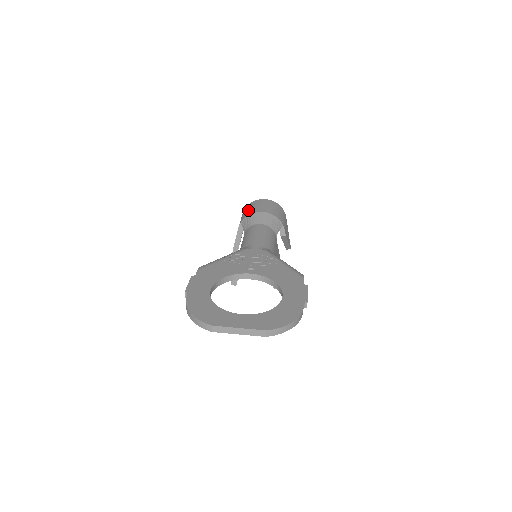
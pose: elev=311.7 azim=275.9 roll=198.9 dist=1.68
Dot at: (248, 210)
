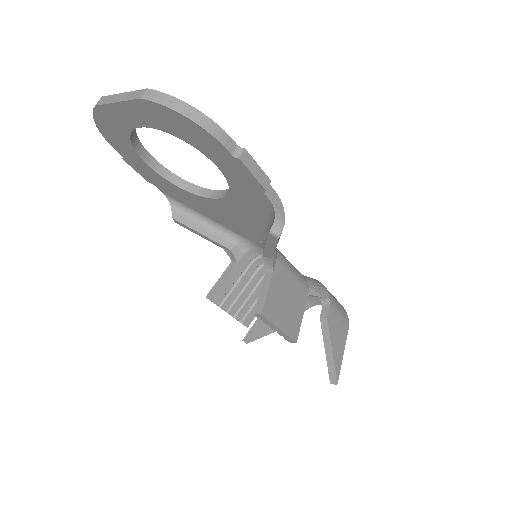
Dot at: occluded
